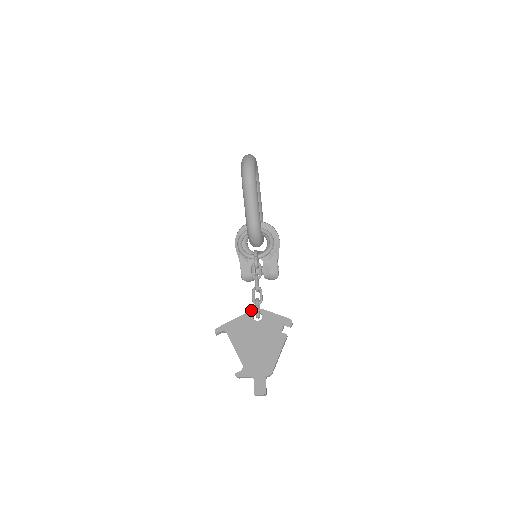
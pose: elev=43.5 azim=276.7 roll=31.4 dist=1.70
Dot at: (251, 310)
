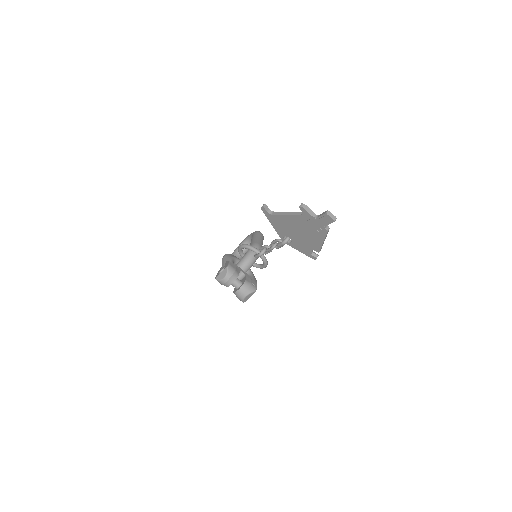
Dot at: occluded
